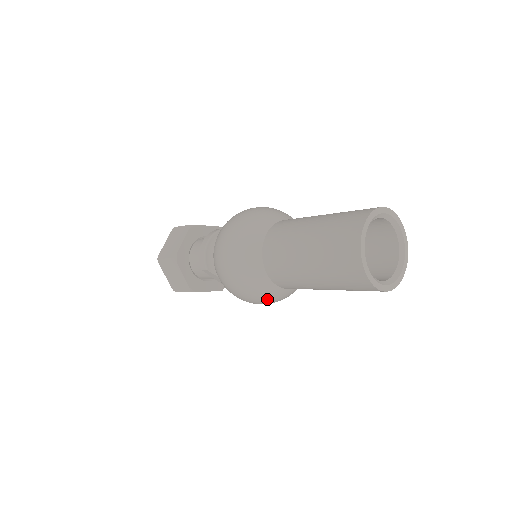
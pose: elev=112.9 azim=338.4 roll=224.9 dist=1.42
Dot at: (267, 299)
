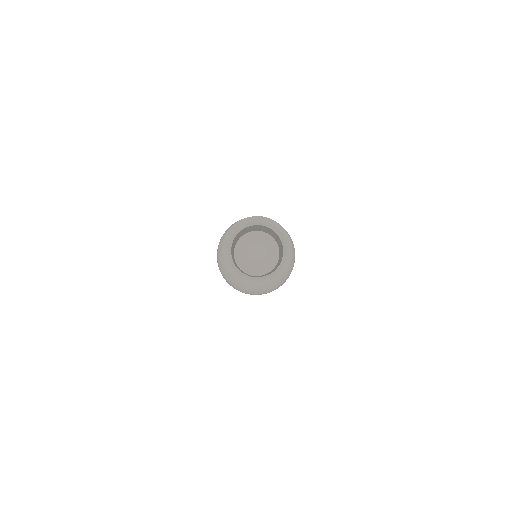
Dot at: (247, 291)
